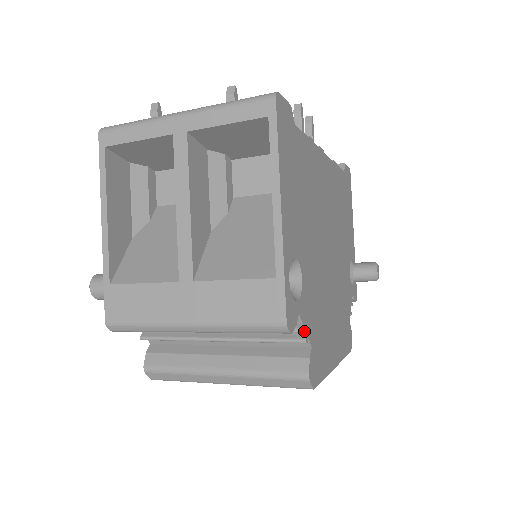
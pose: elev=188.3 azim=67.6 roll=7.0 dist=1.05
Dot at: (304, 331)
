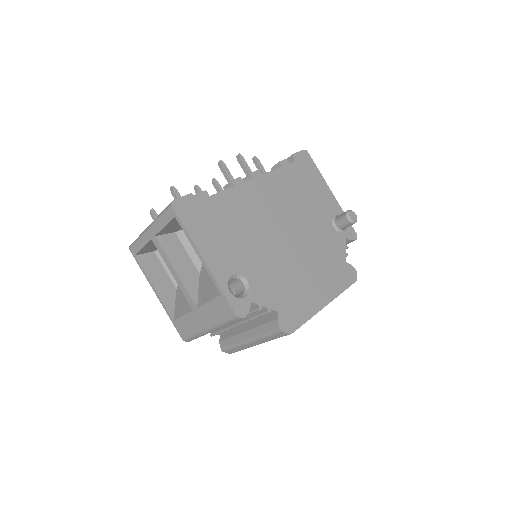
Dot at: (264, 307)
